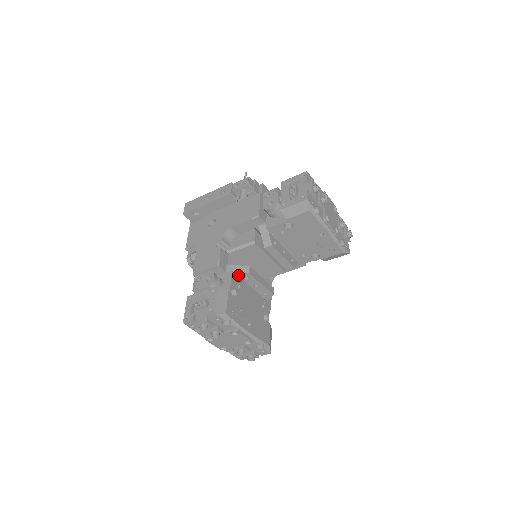
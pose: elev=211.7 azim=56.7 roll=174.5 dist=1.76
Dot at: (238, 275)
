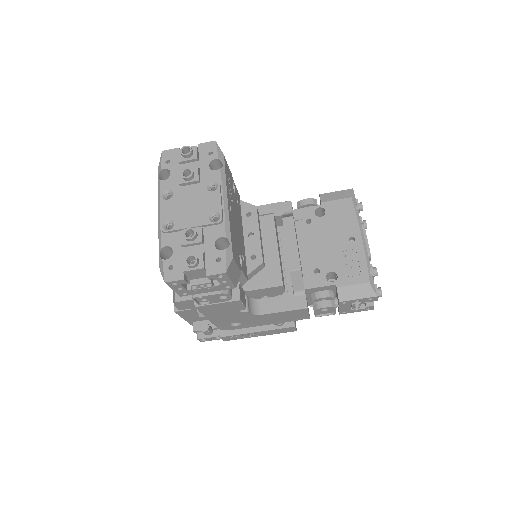
Dot at: (241, 206)
